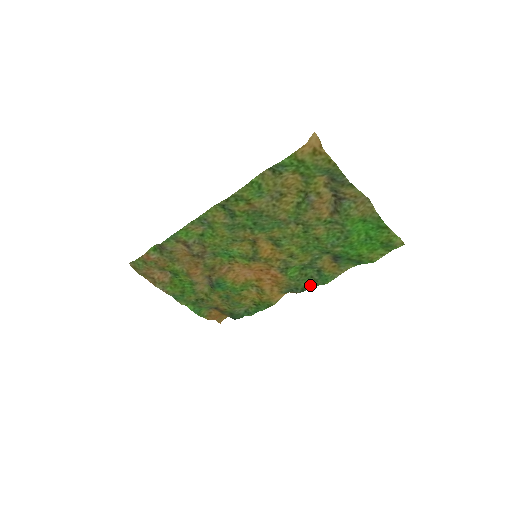
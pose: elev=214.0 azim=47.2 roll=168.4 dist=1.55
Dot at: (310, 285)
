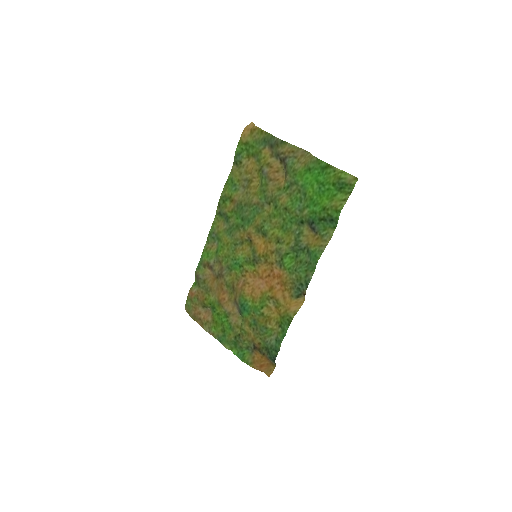
Dot at: (309, 273)
